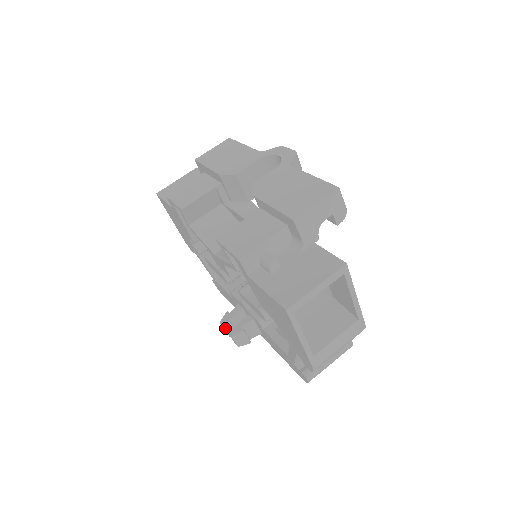
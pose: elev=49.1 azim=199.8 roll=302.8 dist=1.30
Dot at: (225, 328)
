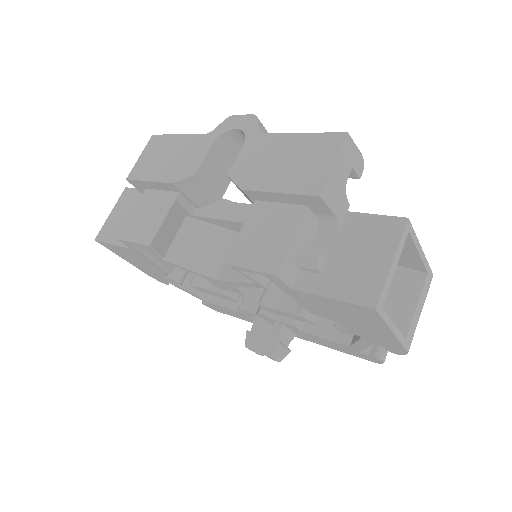
Dot at: (255, 350)
